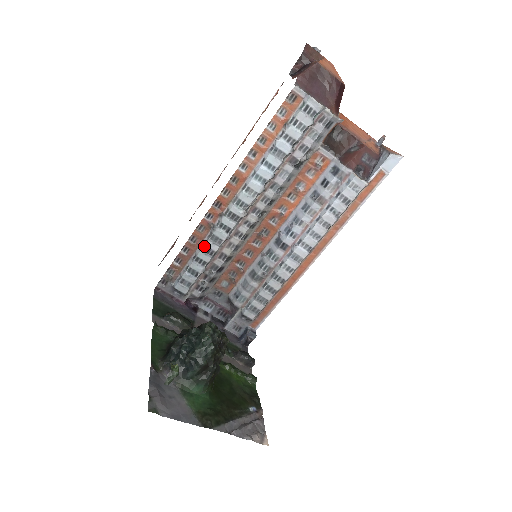
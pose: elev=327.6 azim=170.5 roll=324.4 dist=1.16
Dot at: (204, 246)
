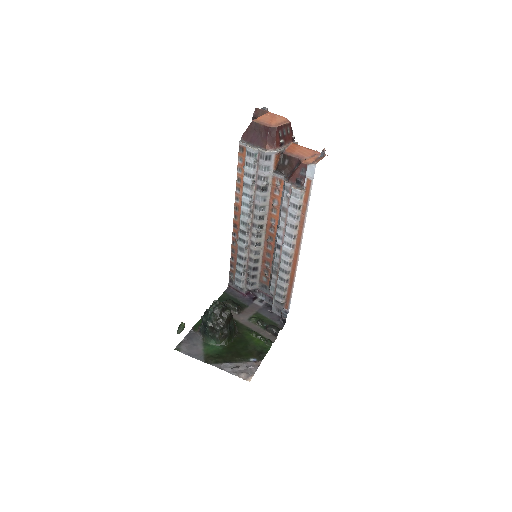
Dot at: (237, 254)
